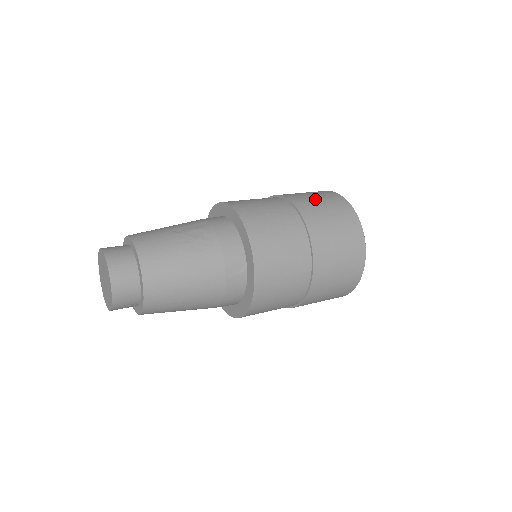
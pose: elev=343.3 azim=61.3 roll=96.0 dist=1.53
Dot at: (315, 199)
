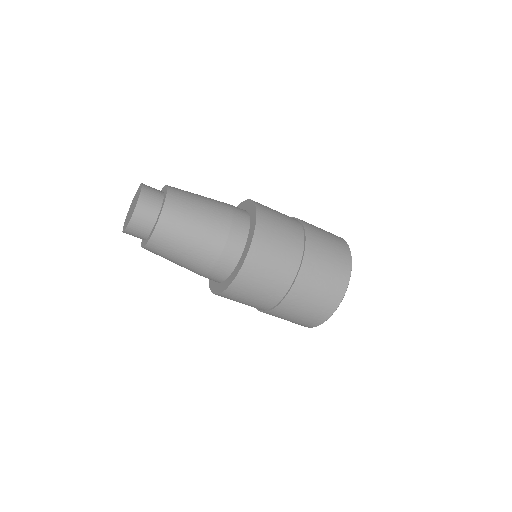
Dot at: occluded
